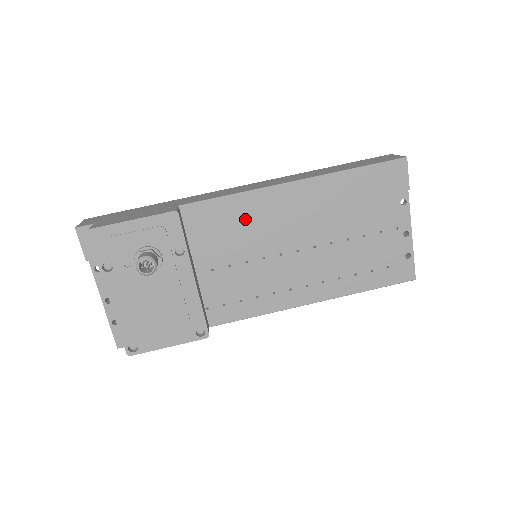
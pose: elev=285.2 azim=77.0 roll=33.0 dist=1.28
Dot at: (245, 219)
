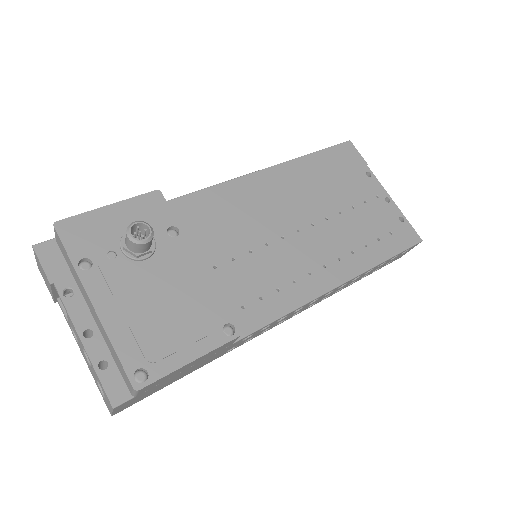
Dot at: (231, 208)
